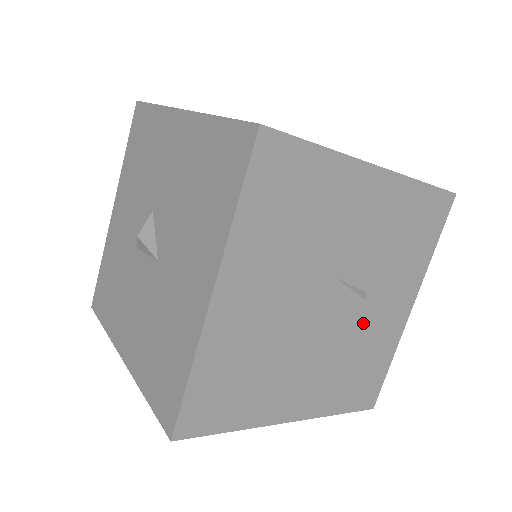
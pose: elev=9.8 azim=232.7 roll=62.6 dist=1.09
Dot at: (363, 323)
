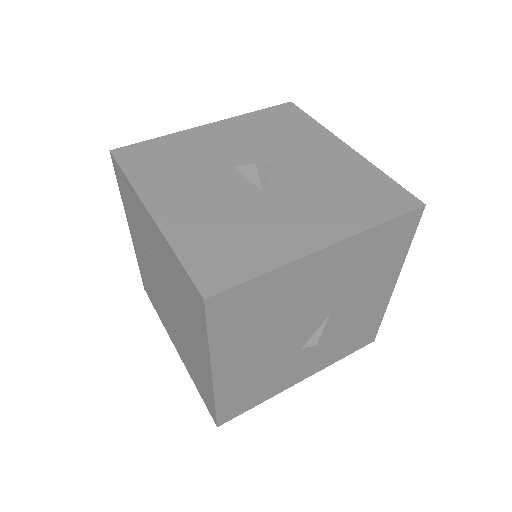
Dot at: (294, 359)
